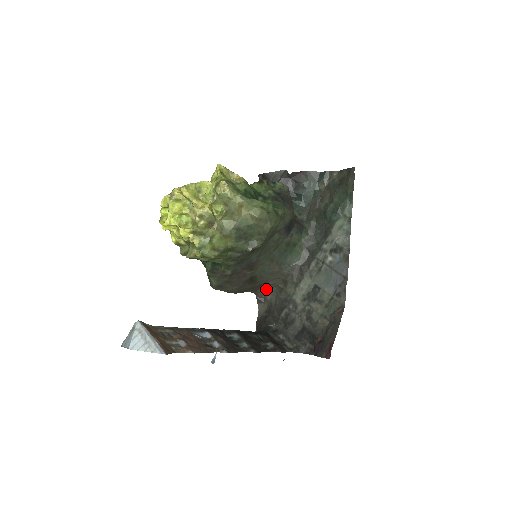
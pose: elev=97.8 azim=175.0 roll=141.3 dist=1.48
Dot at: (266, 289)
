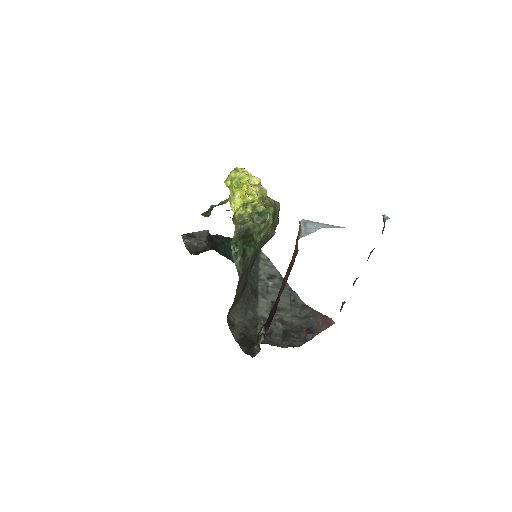
Dot at: (233, 315)
